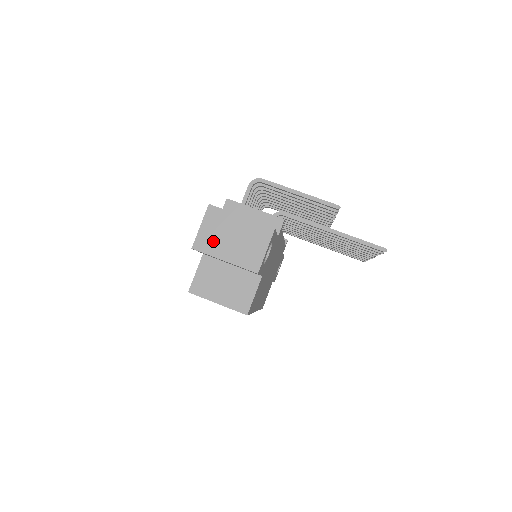
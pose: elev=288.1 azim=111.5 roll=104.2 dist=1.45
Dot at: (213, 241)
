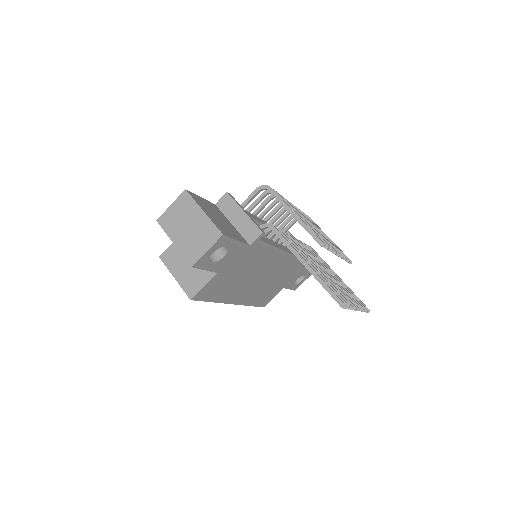
Dot at: (173, 222)
